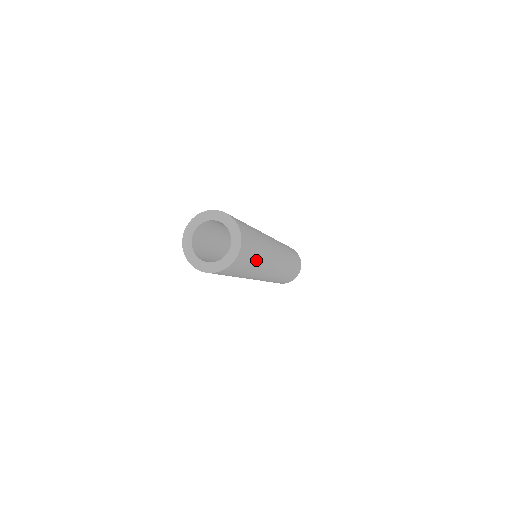
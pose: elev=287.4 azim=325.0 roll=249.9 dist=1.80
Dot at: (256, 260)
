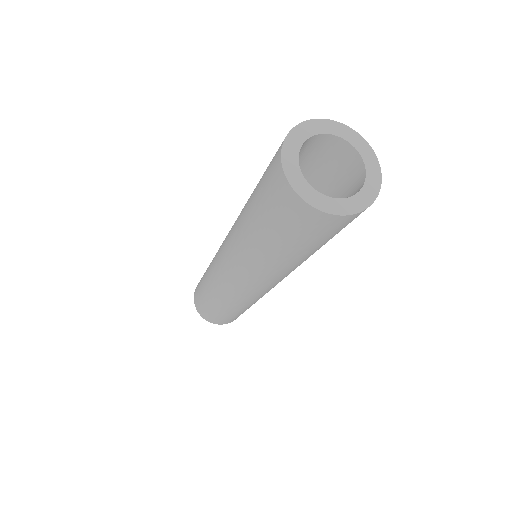
Dot at: occluded
